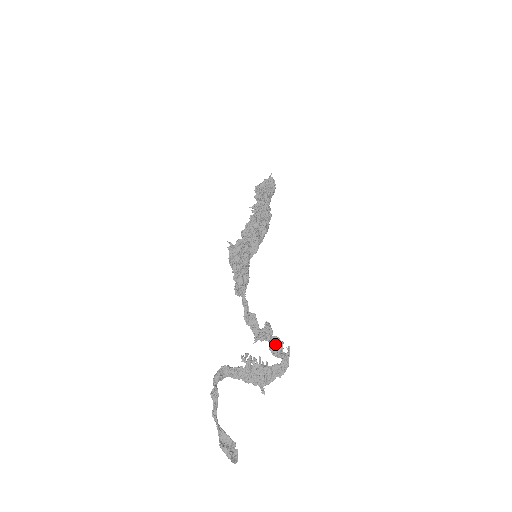
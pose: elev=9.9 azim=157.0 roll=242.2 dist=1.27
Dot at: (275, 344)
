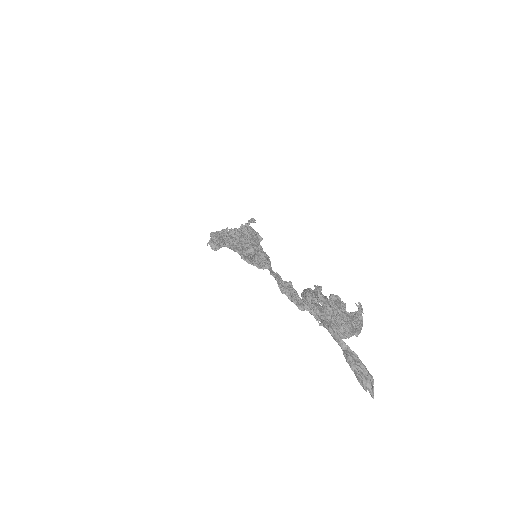
Dot at: (339, 302)
